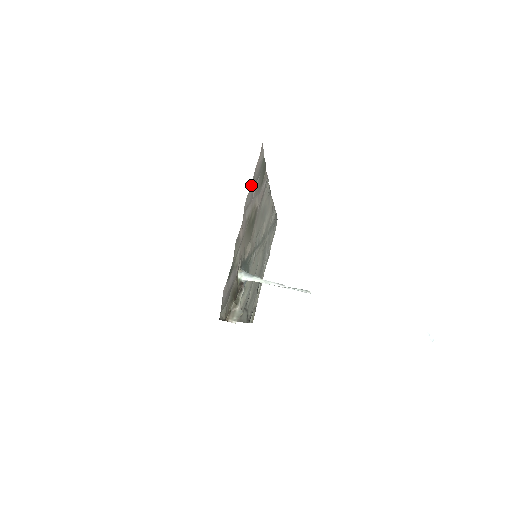
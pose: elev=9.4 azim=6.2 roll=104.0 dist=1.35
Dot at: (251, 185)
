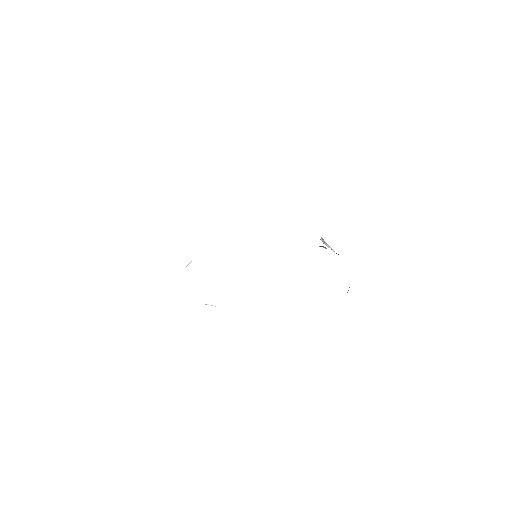
Dot at: occluded
